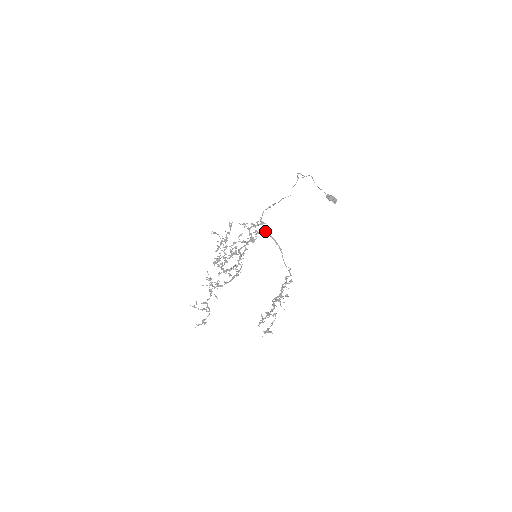
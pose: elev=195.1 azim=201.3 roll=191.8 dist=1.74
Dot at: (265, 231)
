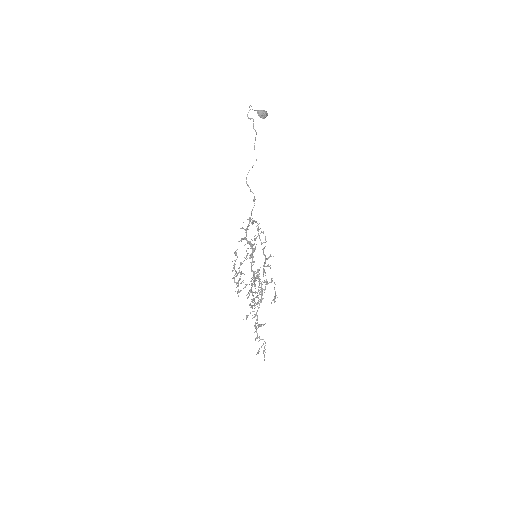
Dot at: (258, 229)
